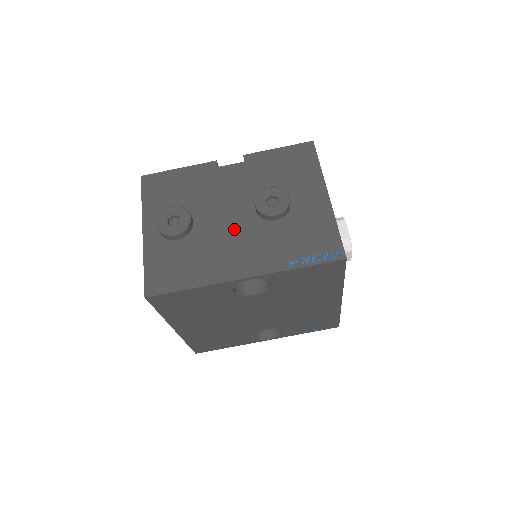
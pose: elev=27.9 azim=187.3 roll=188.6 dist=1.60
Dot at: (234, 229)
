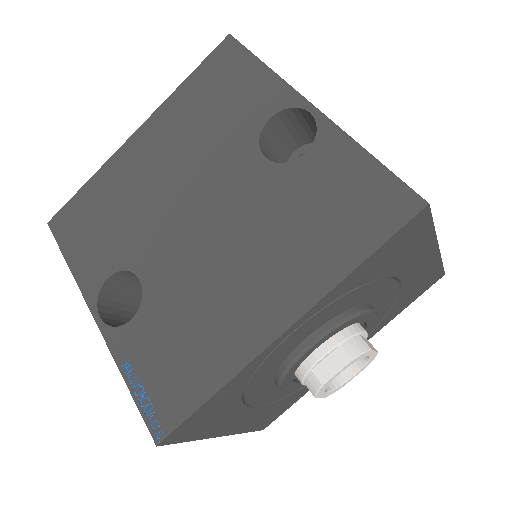
Dot at: occluded
